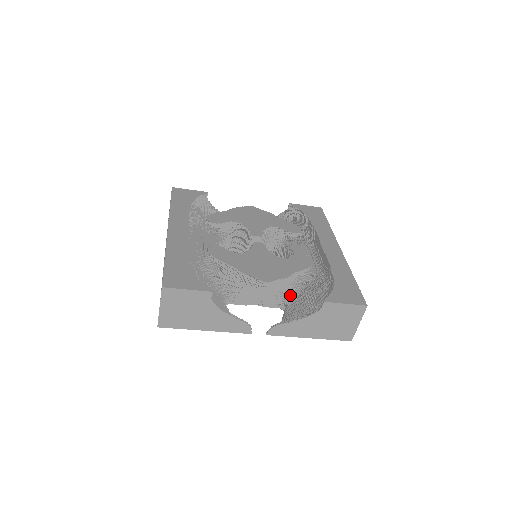
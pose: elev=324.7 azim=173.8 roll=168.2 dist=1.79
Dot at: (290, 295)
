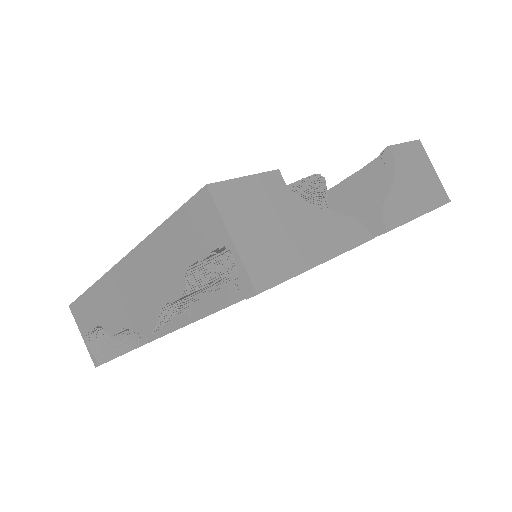
Dot at: occluded
